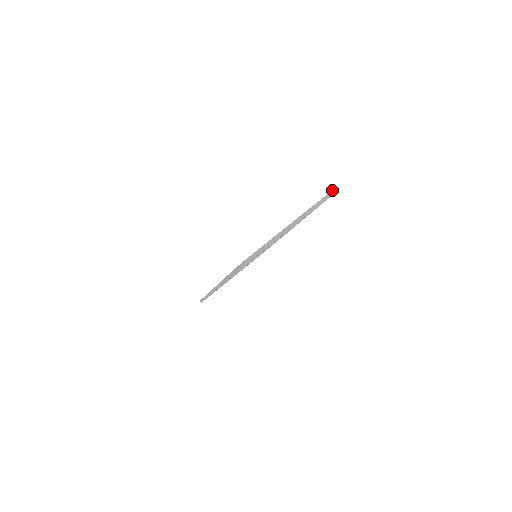
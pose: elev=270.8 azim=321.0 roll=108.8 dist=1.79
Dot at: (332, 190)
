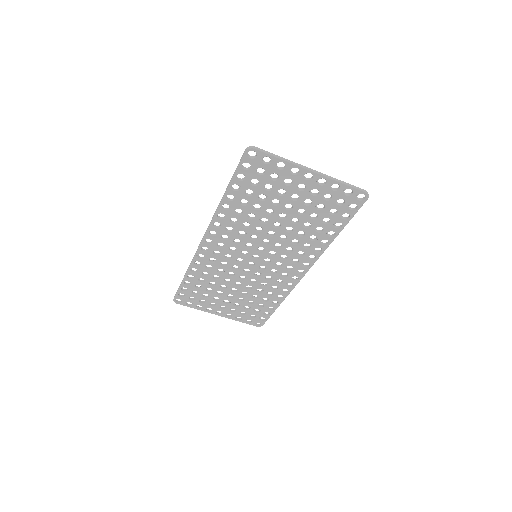
Dot at: (363, 189)
